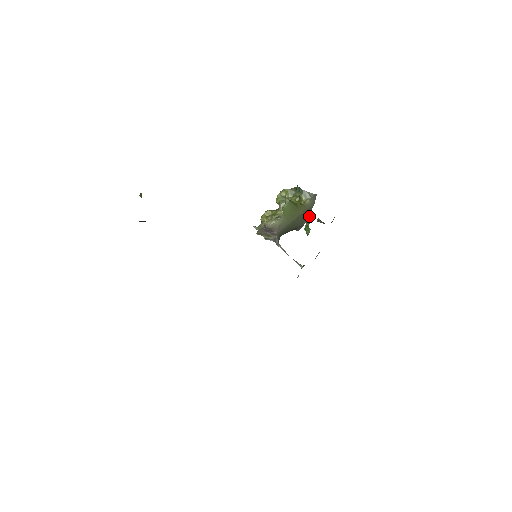
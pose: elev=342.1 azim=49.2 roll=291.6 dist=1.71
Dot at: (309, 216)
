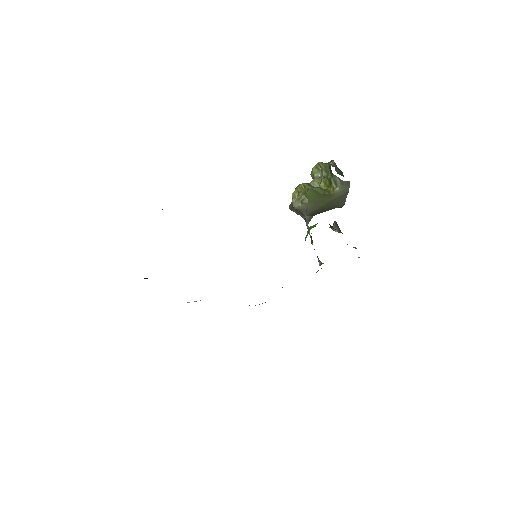
Dot at: (311, 228)
